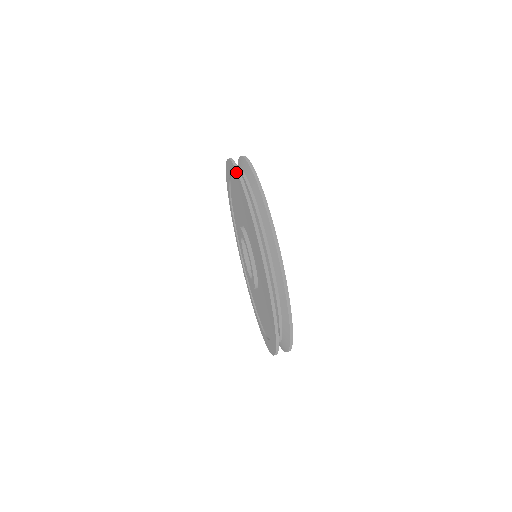
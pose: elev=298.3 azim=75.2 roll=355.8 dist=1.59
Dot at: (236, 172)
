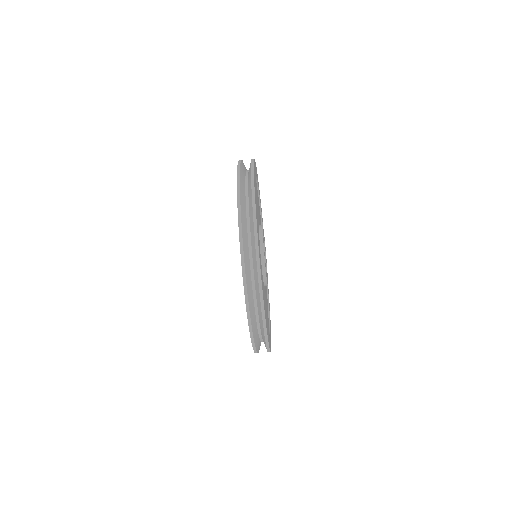
Dot at: (244, 292)
